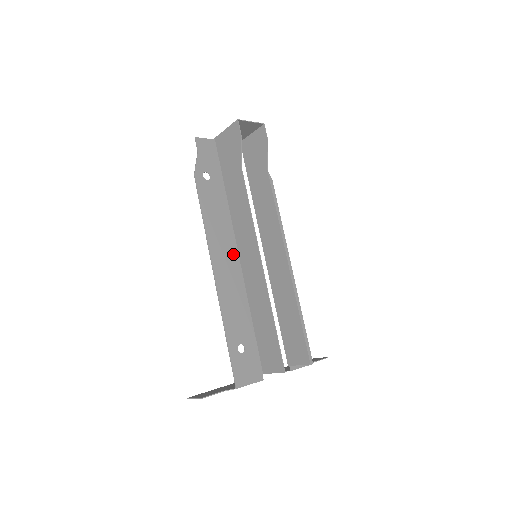
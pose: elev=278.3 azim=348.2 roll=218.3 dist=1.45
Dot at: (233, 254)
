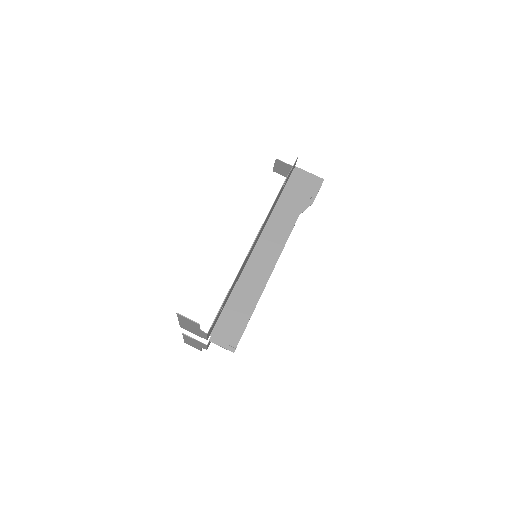
Dot at: occluded
